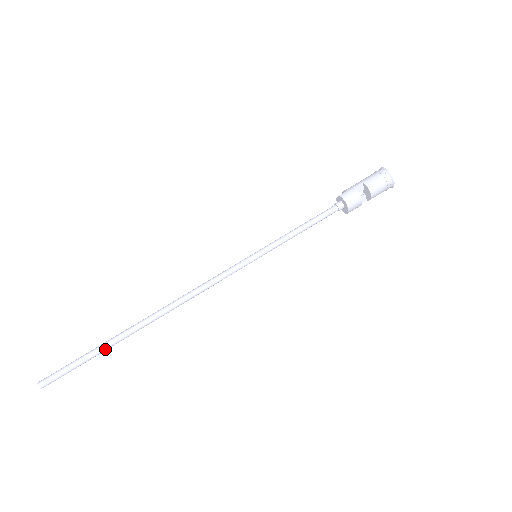
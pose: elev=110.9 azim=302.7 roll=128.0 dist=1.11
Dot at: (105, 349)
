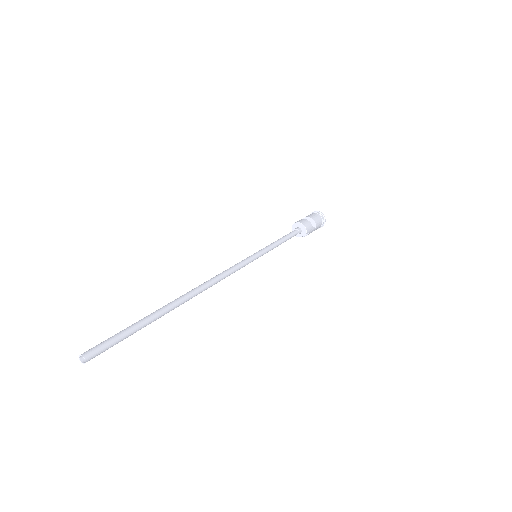
Dot at: (149, 317)
